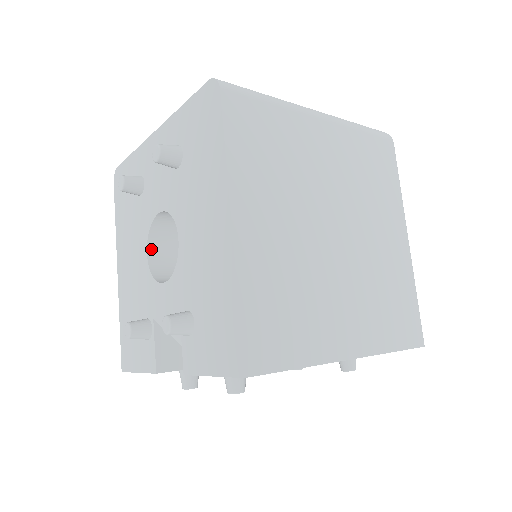
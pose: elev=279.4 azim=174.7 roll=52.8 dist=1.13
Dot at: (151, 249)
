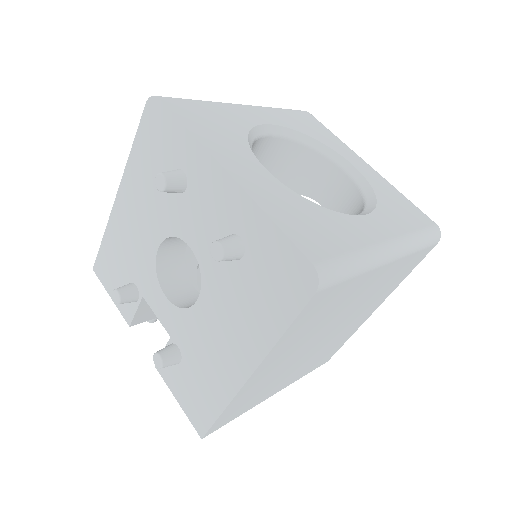
Dot at: (164, 243)
